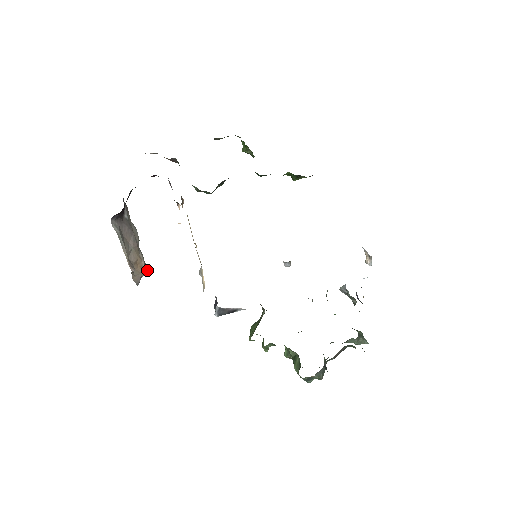
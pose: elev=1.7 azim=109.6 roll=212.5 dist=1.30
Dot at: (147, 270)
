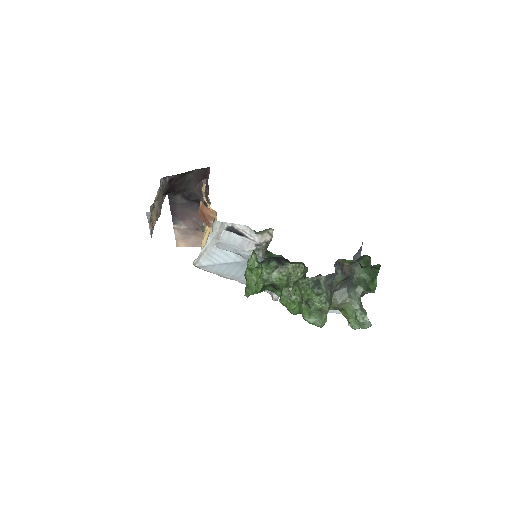
Dot at: (152, 233)
